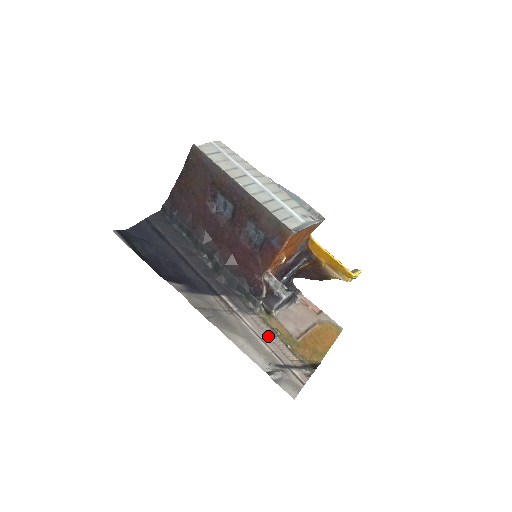
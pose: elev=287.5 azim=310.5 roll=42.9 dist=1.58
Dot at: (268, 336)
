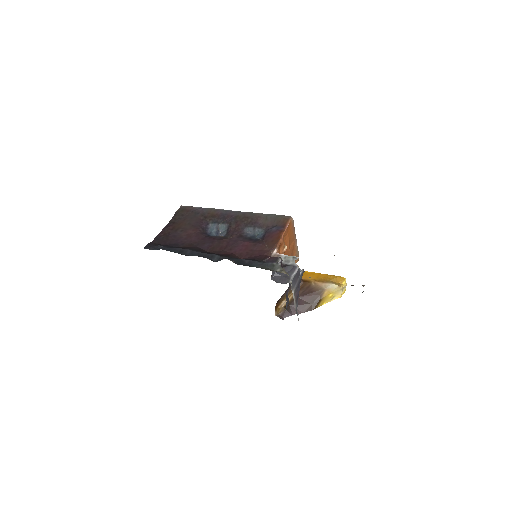
Dot at: occluded
